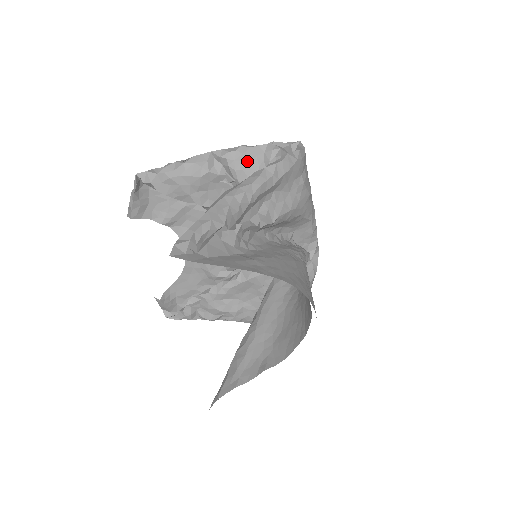
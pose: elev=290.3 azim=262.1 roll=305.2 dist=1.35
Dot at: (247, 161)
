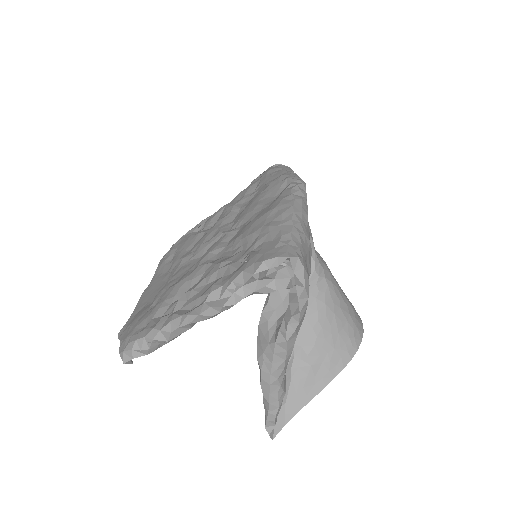
Dot at: occluded
